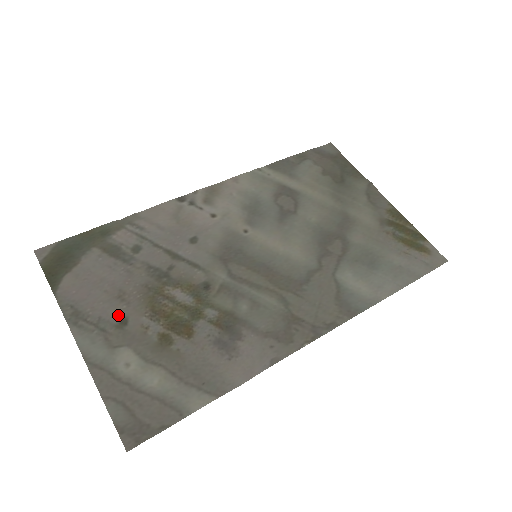
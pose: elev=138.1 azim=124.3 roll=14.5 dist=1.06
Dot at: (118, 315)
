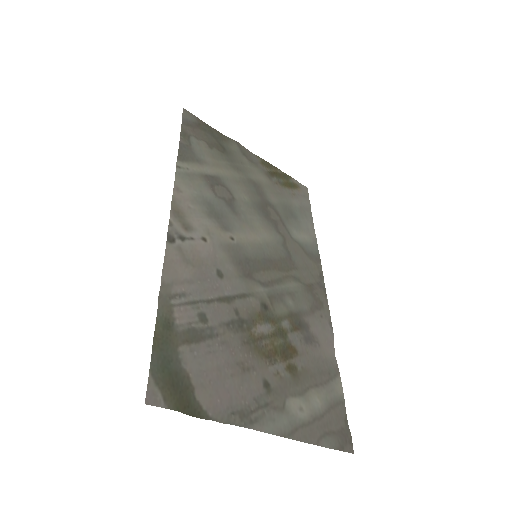
Dot at: (260, 384)
